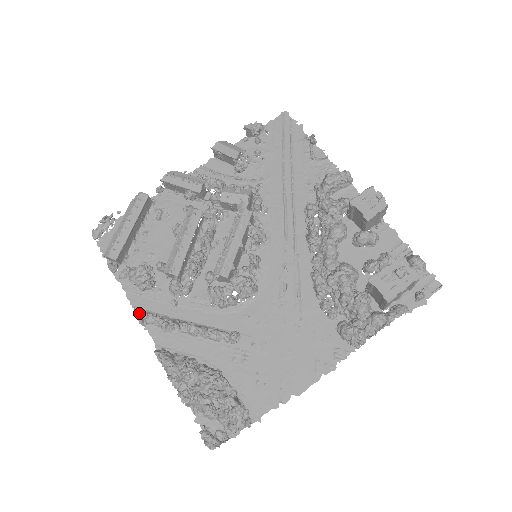
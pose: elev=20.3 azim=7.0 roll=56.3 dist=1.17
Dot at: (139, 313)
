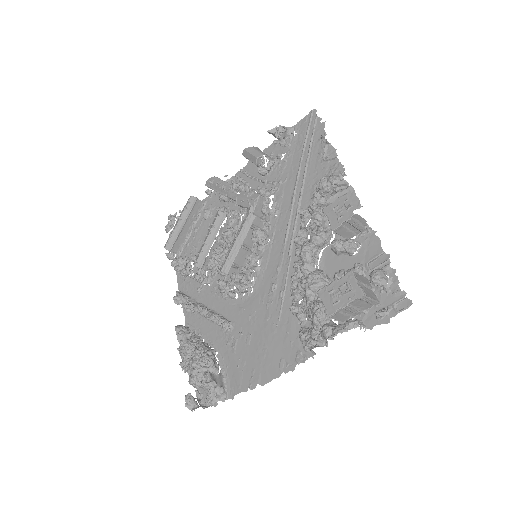
Dot at: (177, 295)
